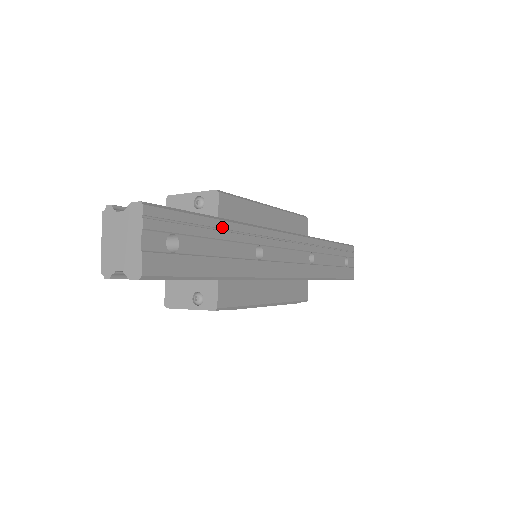
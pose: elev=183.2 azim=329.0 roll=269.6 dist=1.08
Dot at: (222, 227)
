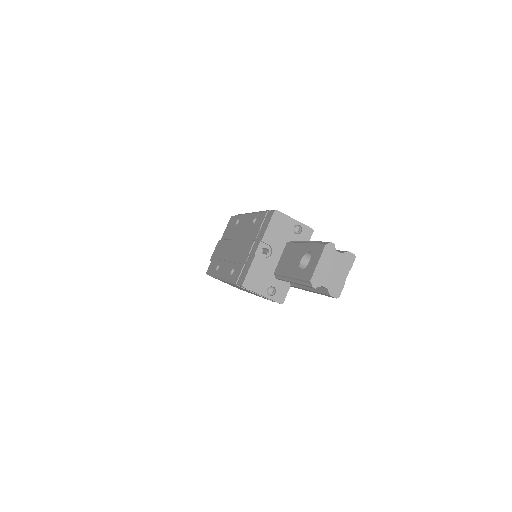
Dot at: occluded
